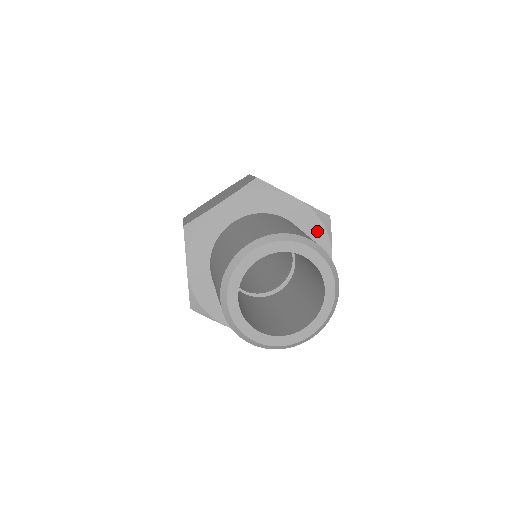
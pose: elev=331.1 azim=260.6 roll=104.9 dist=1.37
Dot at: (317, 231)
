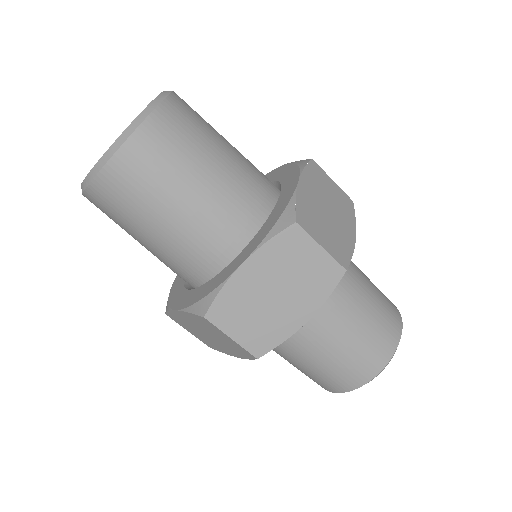
Dot at: occluded
